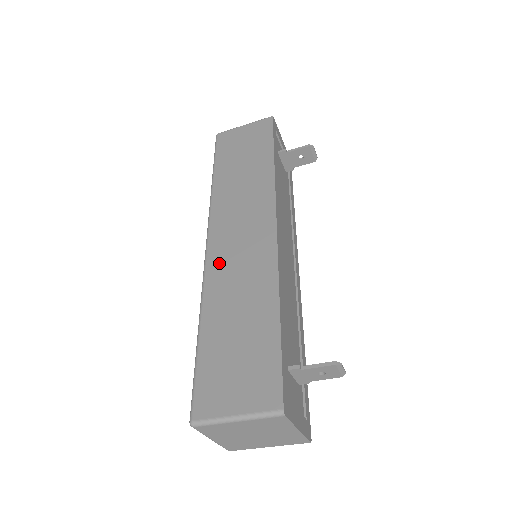
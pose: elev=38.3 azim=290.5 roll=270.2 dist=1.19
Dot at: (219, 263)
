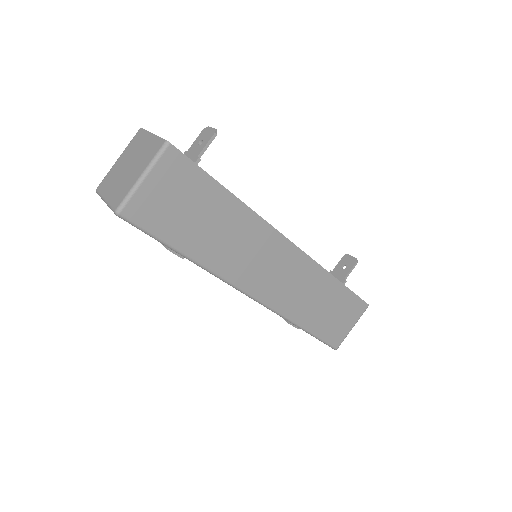
Dot at: occluded
